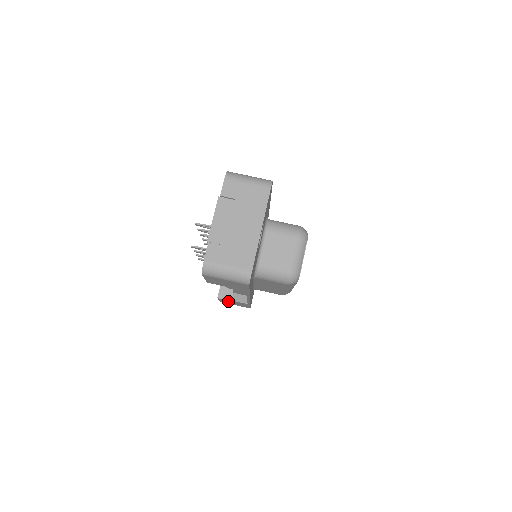
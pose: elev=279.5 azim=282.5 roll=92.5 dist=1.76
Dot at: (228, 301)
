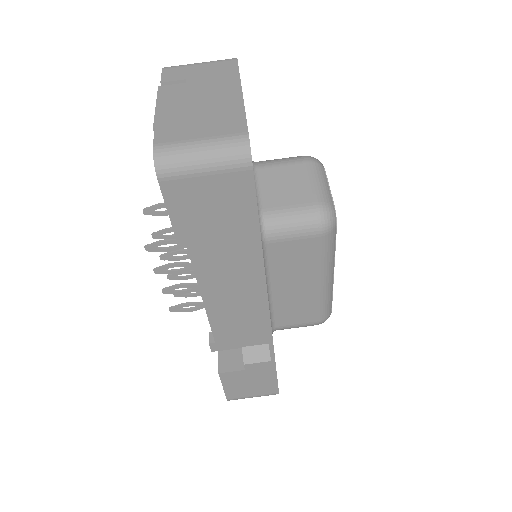
Dot at: (238, 379)
